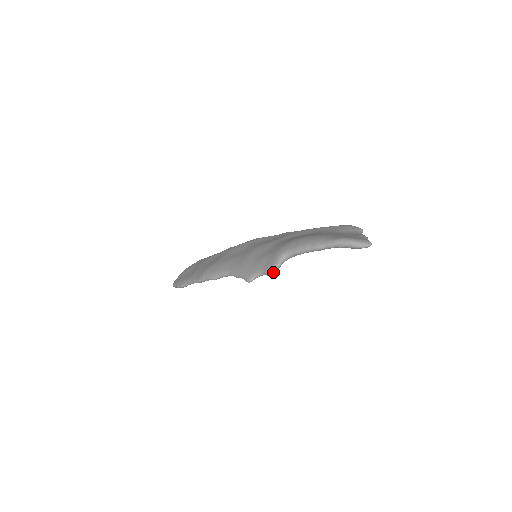
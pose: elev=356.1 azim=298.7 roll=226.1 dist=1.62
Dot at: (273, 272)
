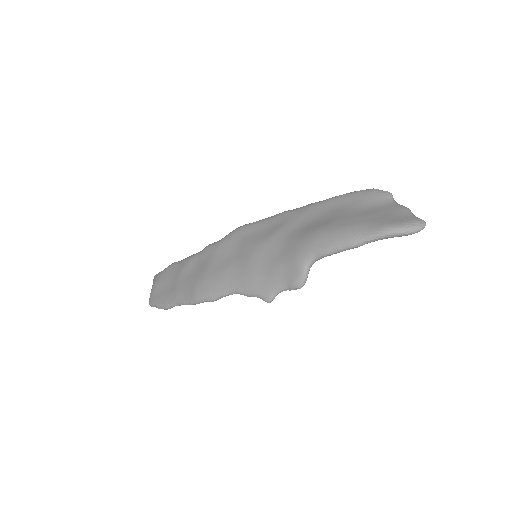
Dot at: (301, 286)
